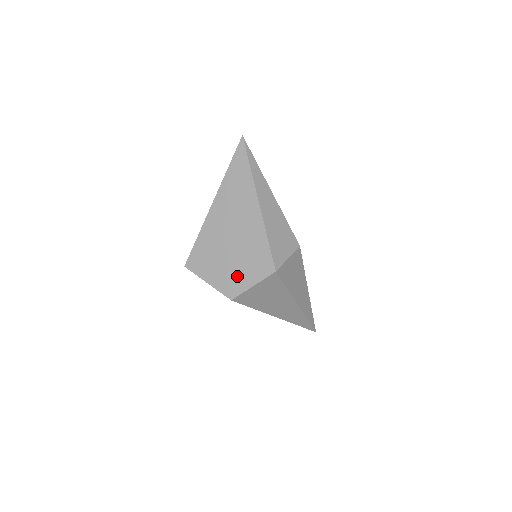
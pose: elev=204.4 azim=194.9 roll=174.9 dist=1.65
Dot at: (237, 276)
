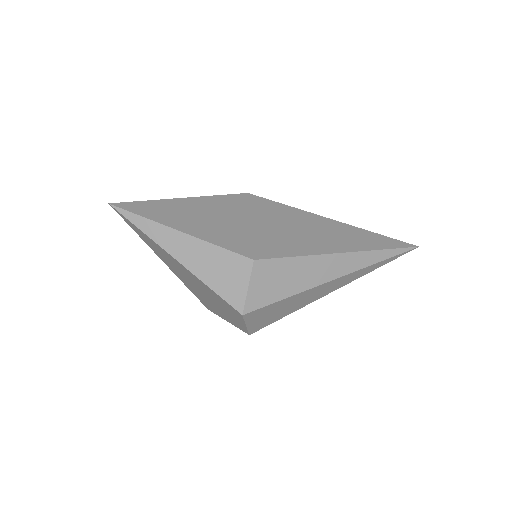
Dot at: (232, 318)
